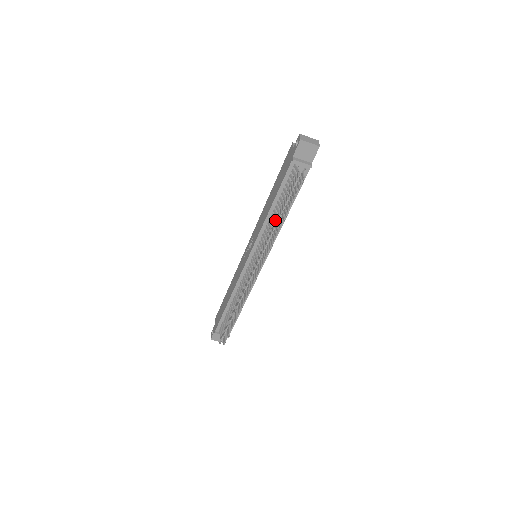
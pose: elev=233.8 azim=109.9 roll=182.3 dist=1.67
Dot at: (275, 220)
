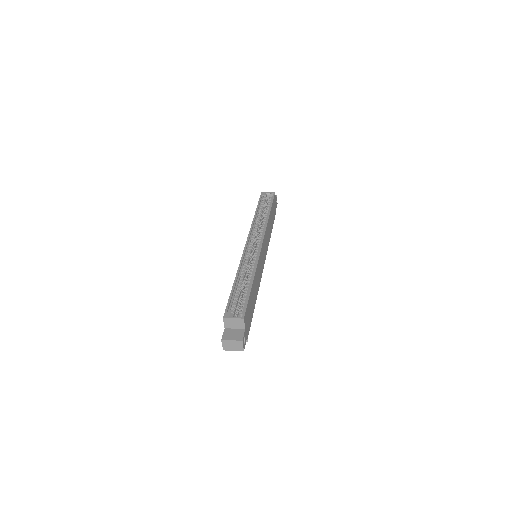
Dot at: occluded
